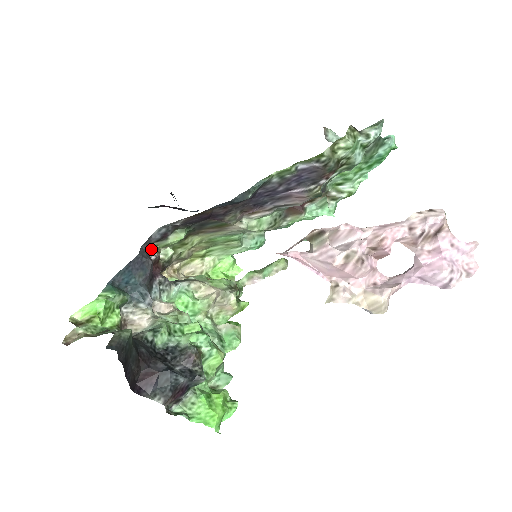
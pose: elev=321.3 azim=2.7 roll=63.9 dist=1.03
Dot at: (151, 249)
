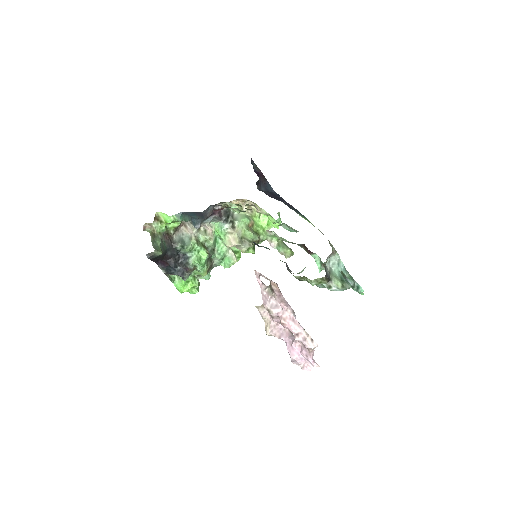
Dot at: (219, 204)
